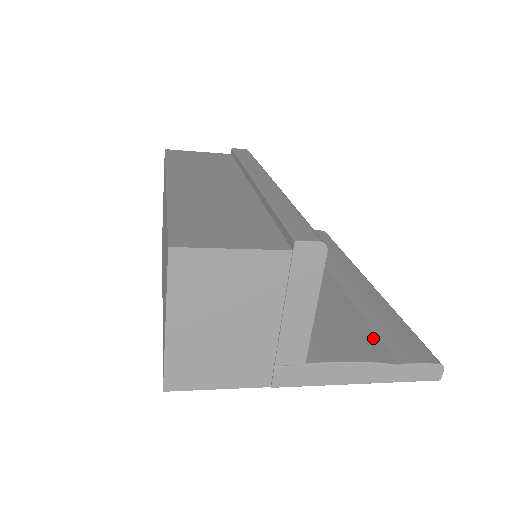
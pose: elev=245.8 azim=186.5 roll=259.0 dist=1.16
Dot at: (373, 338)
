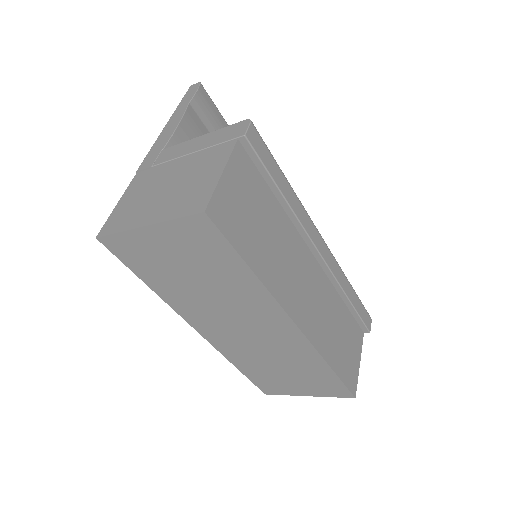
Dot at: occluded
